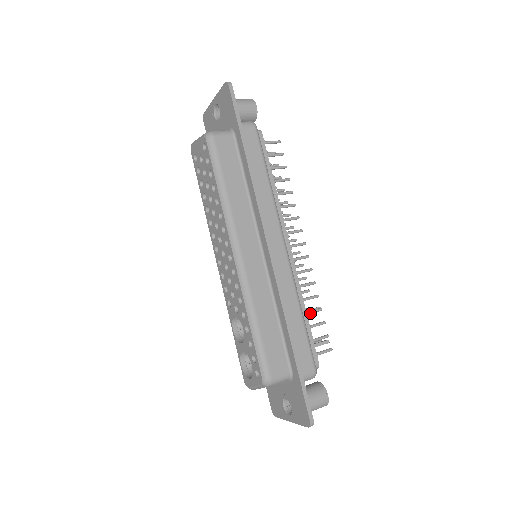
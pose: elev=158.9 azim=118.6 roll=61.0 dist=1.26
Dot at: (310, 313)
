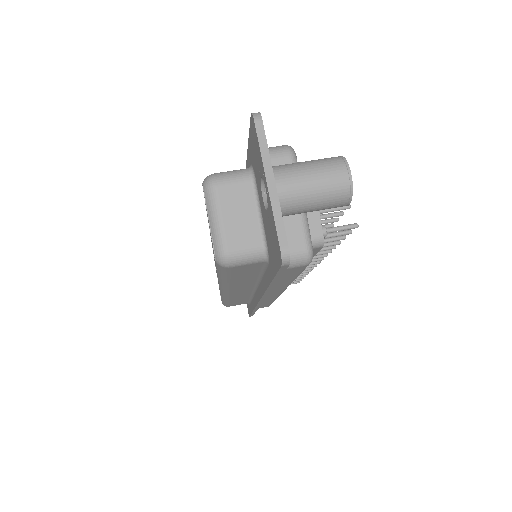
Dot at: occluded
